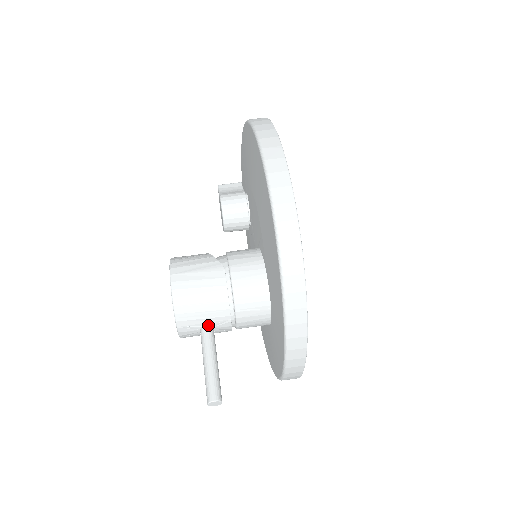
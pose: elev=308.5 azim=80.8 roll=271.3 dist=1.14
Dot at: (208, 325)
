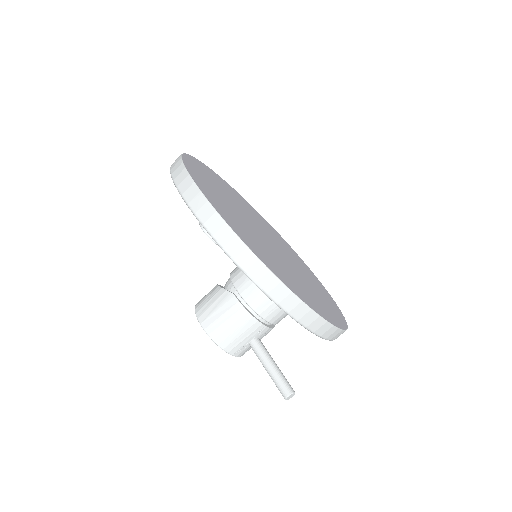
Dot at: (252, 339)
